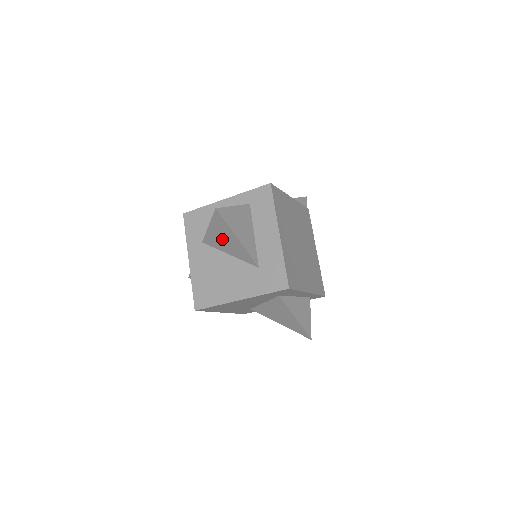
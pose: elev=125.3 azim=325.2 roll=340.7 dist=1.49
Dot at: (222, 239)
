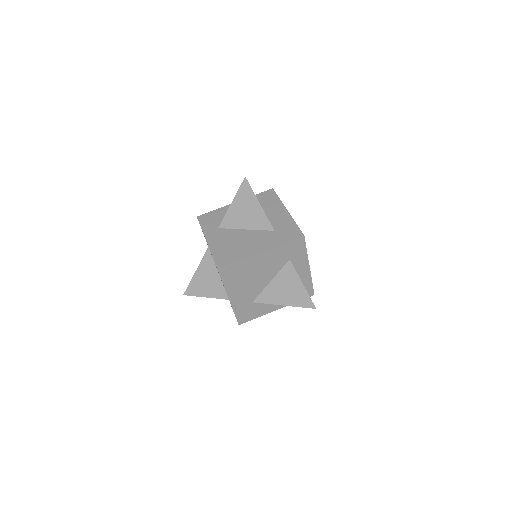
Dot at: (242, 212)
